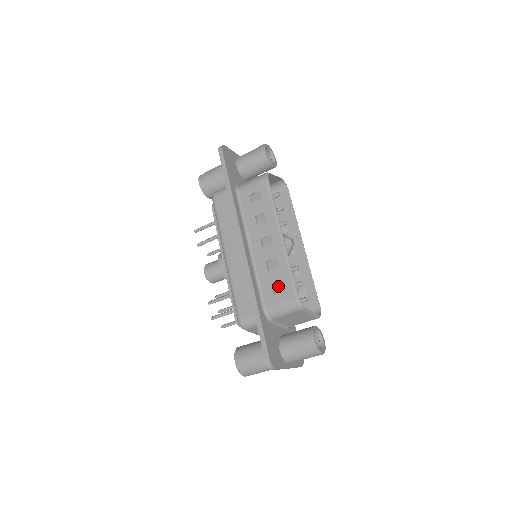
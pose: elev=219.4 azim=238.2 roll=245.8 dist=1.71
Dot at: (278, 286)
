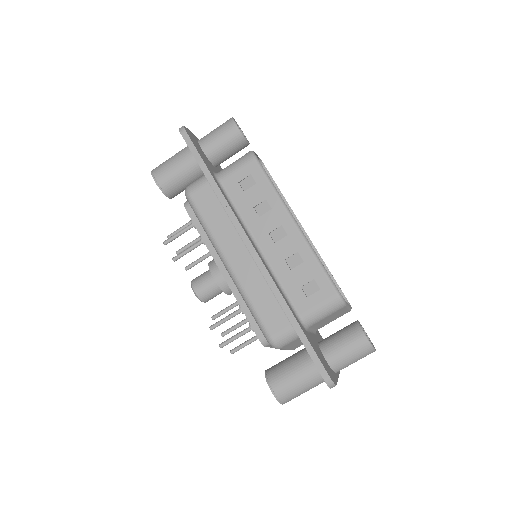
Dot at: (309, 285)
